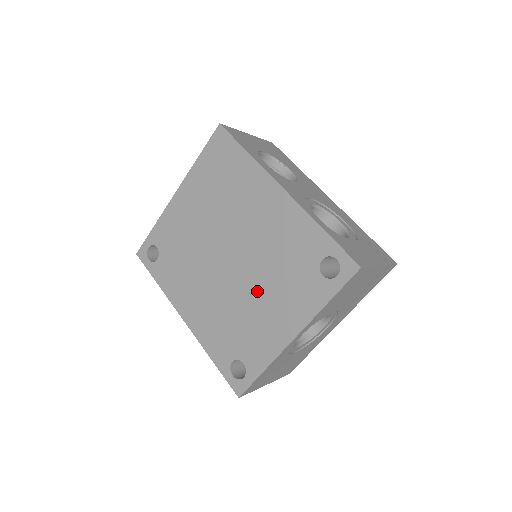
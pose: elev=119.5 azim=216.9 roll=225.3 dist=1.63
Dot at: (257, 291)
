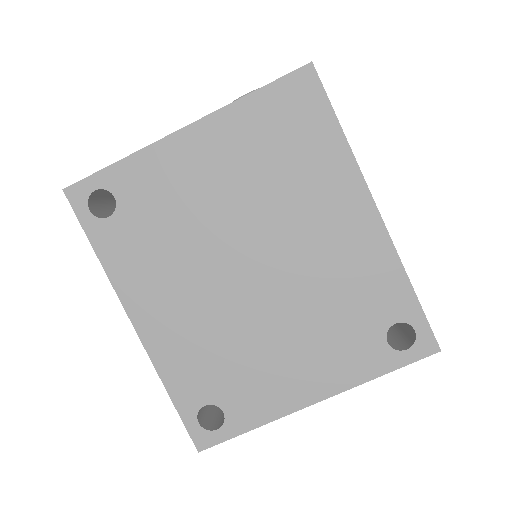
Dot at: (282, 328)
